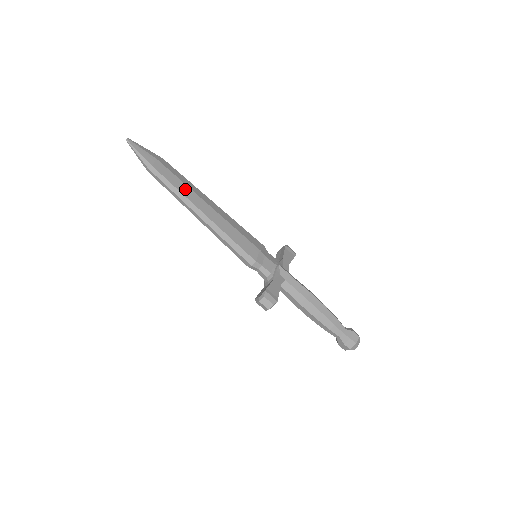
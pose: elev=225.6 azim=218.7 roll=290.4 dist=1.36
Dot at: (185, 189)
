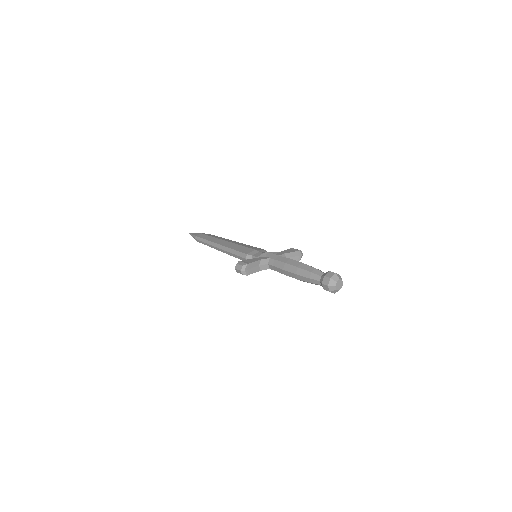
Dot at: (212, 239)
